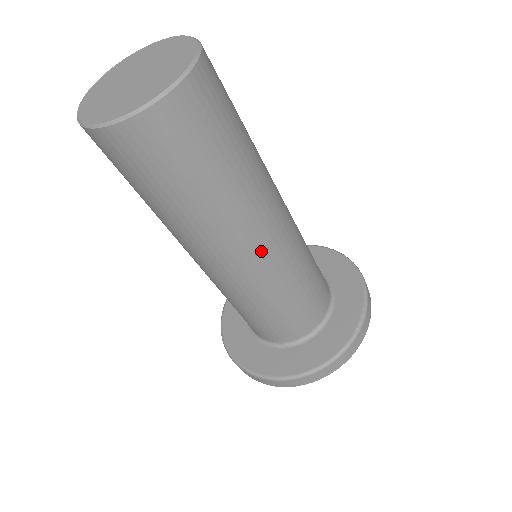
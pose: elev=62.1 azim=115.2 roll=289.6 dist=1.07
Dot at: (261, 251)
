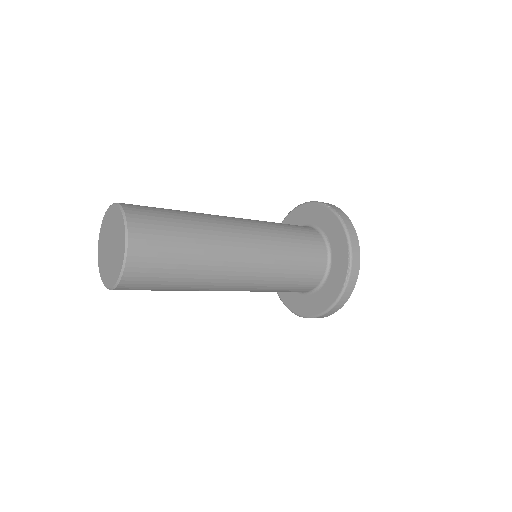
Dot at: (240, 281)
